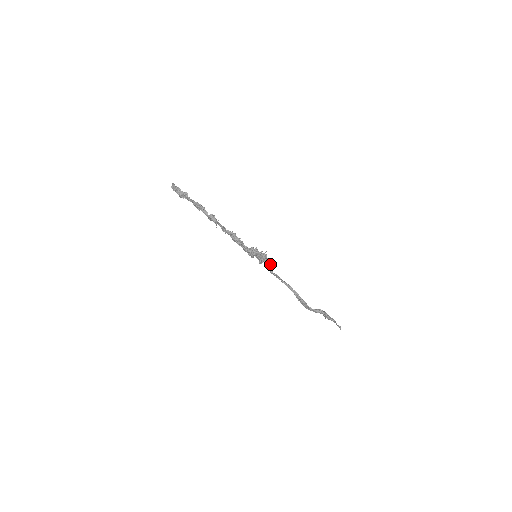
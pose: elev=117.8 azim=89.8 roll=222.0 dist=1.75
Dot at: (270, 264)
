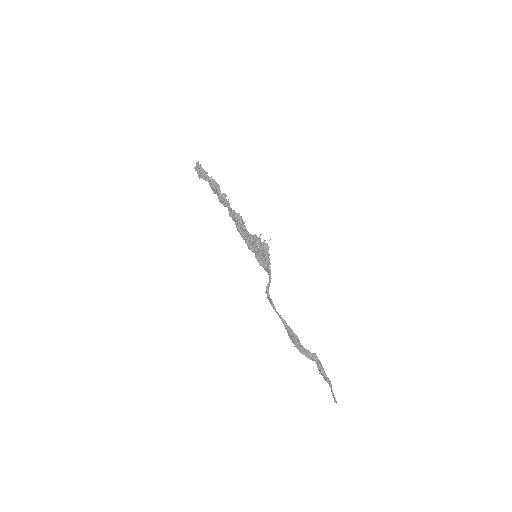
Dot at: (269, 268)
